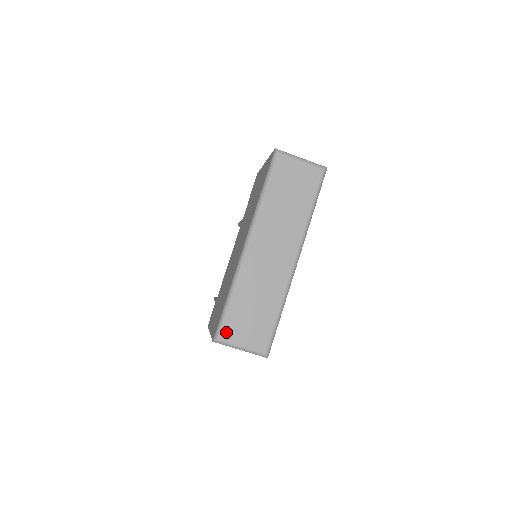
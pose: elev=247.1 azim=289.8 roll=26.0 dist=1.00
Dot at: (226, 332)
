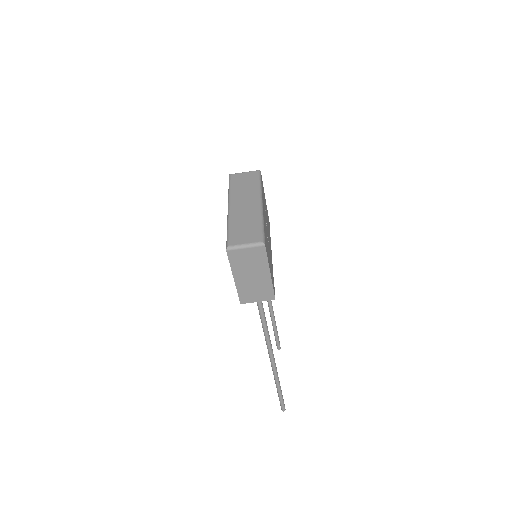
Dot at: (232, 242)
